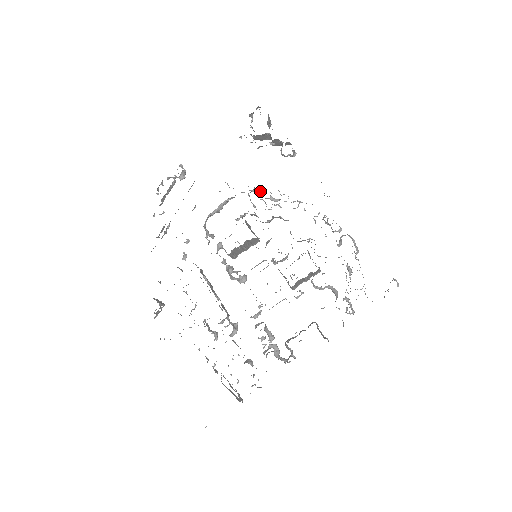
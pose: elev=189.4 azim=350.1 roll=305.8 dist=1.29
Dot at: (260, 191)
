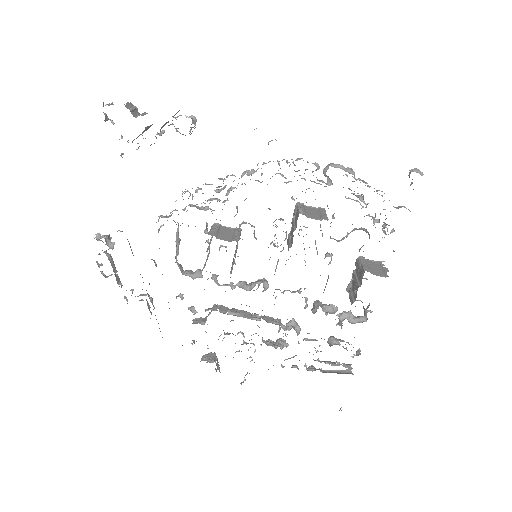
Dot at: occluded
